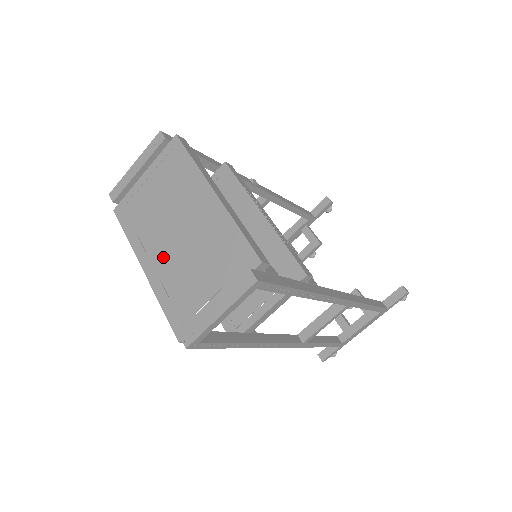
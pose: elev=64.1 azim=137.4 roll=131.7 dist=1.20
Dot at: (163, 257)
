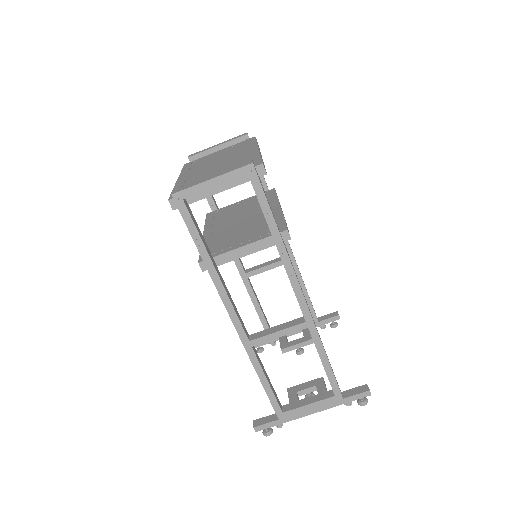
Dot at: (197, 173)
